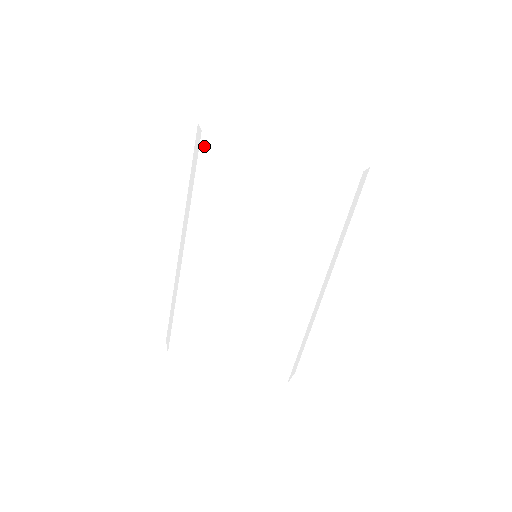
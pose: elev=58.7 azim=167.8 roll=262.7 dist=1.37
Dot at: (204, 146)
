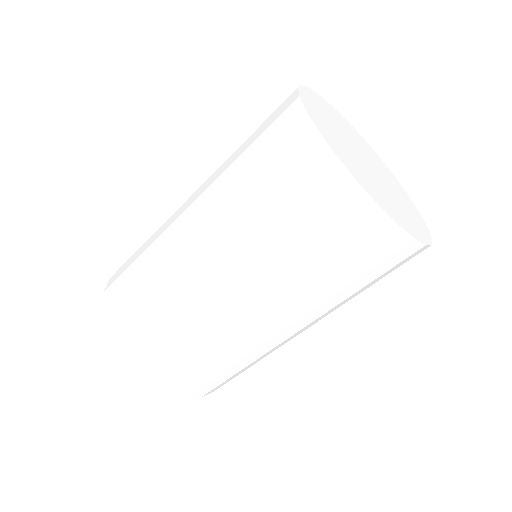
Dot at: (301, 130)
